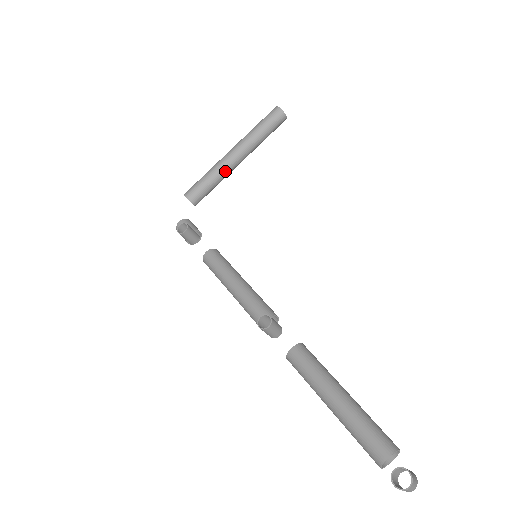
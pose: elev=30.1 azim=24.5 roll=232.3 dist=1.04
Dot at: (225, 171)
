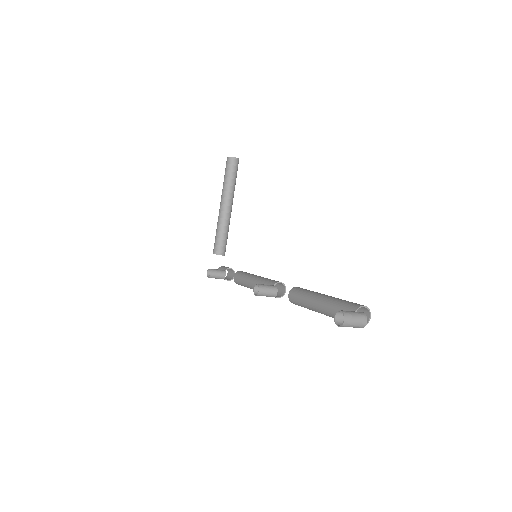
Dot at: (225, 220)
